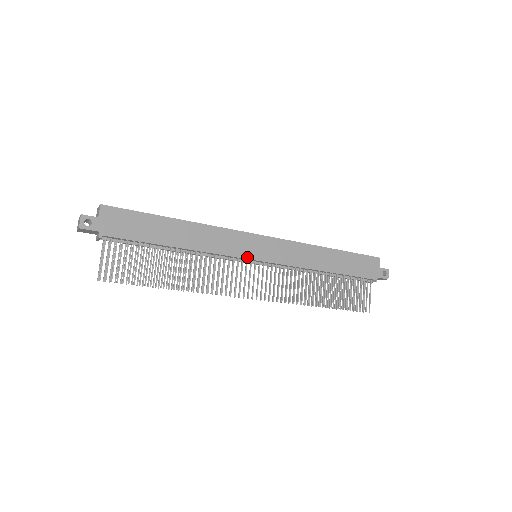
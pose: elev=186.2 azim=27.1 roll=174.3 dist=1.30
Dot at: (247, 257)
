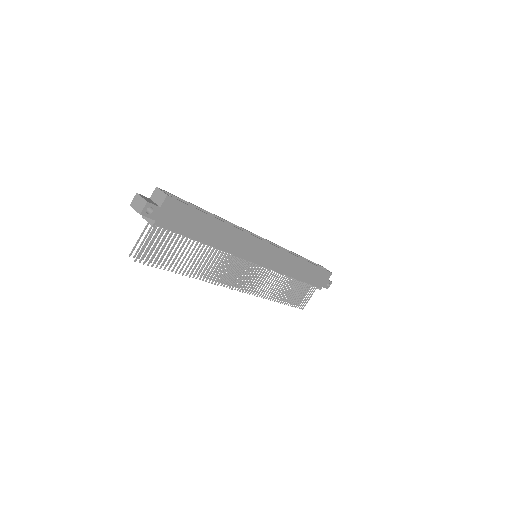
Dot at: (252, 260)
